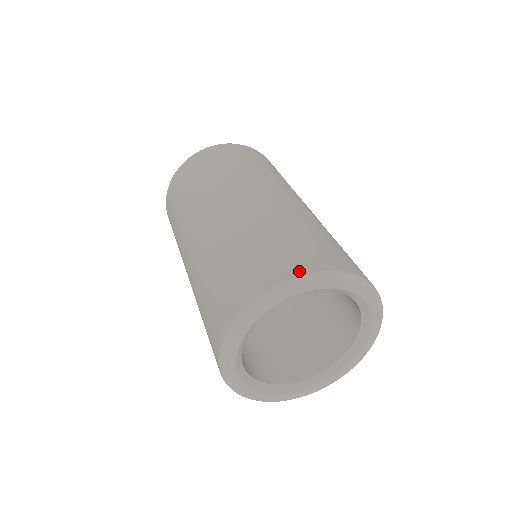
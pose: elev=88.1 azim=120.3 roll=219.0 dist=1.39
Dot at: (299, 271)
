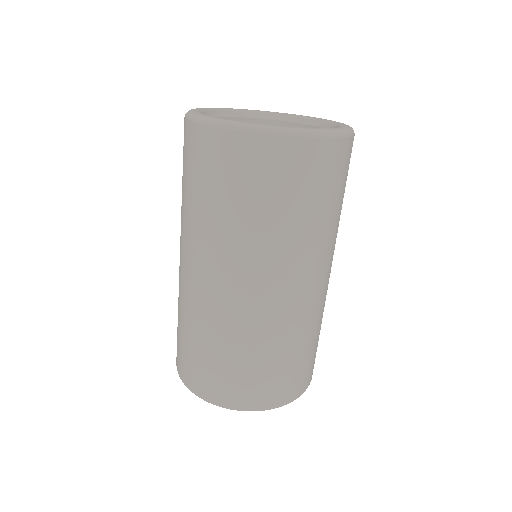
Dot at: occluded
